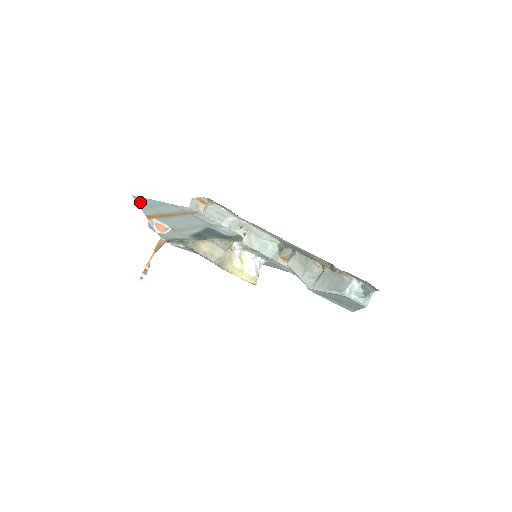
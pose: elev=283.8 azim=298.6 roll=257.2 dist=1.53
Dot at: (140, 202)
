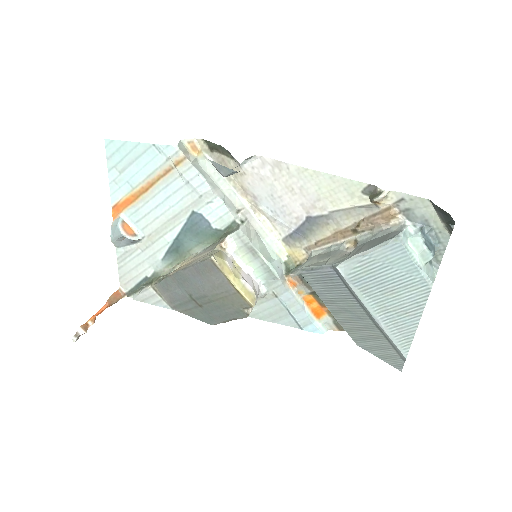
Dot at: (112, 160)
